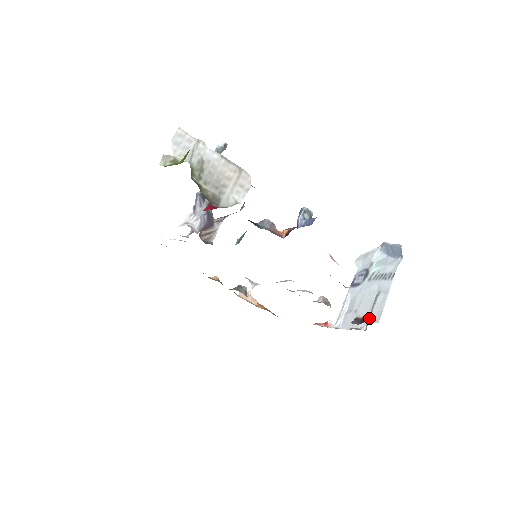
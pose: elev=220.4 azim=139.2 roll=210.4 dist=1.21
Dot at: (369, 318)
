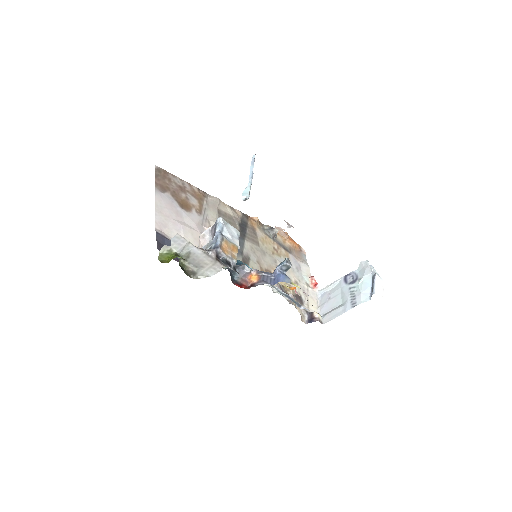
Dot at: (326, 314)
